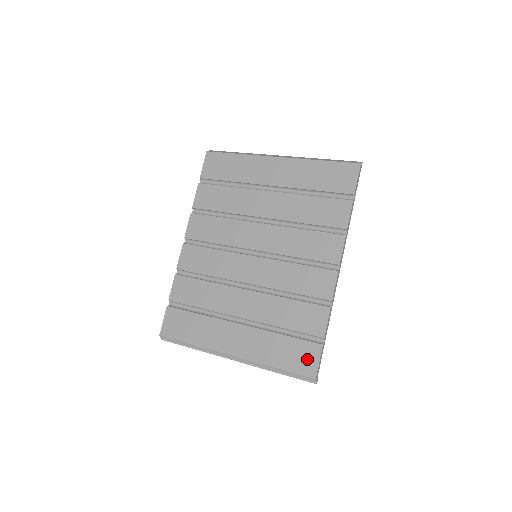
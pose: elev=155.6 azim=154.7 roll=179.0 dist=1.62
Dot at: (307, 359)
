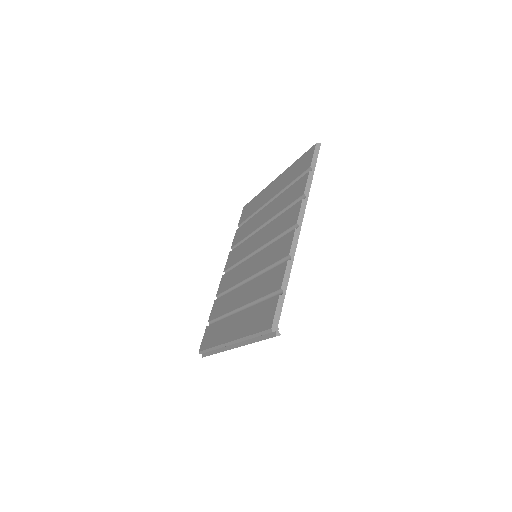
Dot at: (268, 314)
